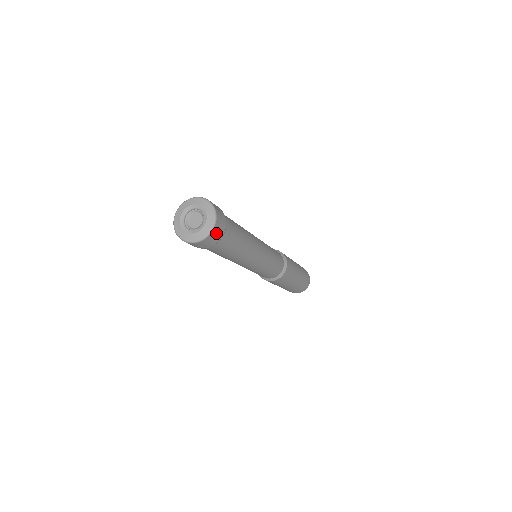
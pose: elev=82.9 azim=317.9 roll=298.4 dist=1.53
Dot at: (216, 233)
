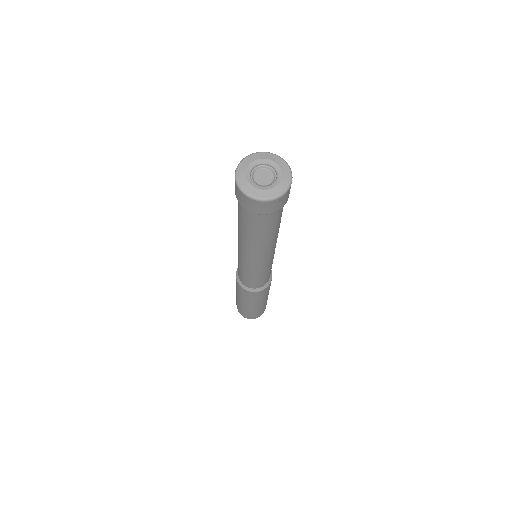
Dot at: occluded
